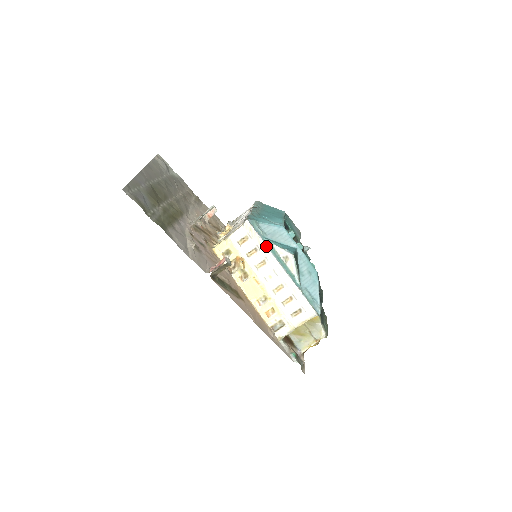
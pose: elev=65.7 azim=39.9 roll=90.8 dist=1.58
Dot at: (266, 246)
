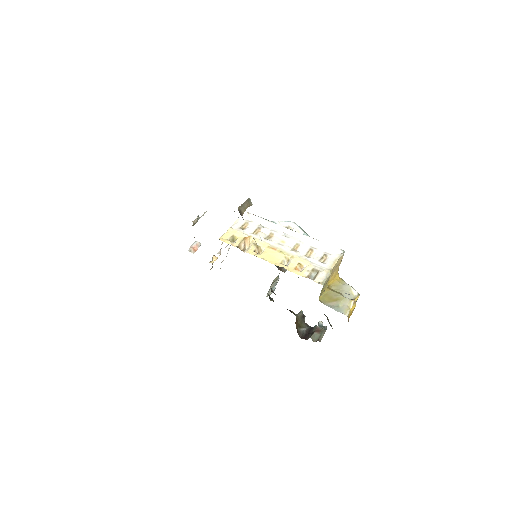
Dot at: (268, 221)
